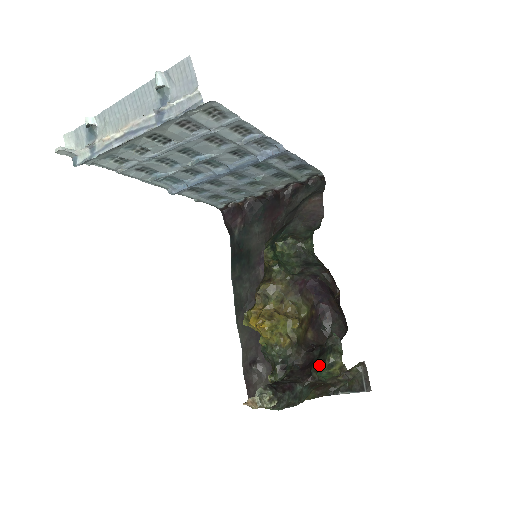
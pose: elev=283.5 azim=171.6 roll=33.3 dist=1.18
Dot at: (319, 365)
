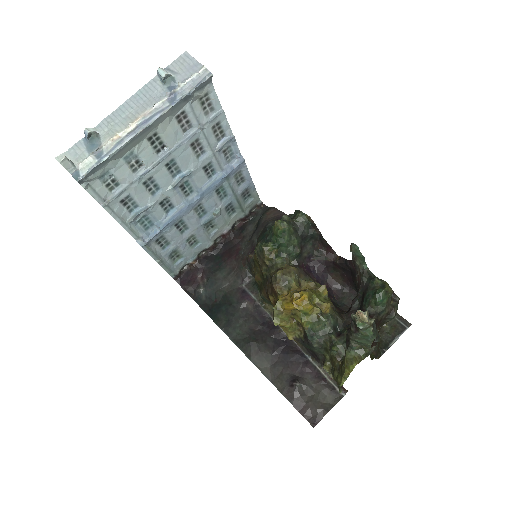
Dot at: (373, 294)
